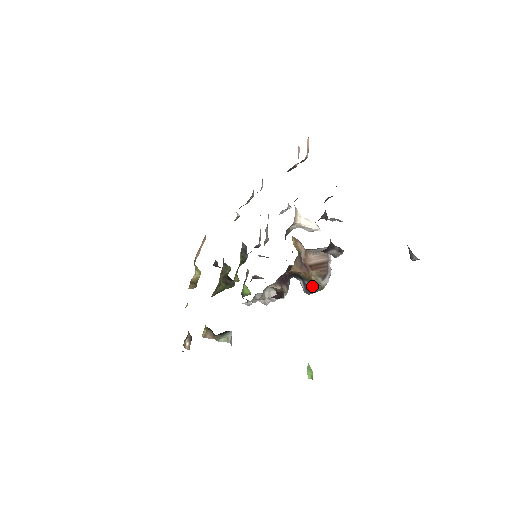
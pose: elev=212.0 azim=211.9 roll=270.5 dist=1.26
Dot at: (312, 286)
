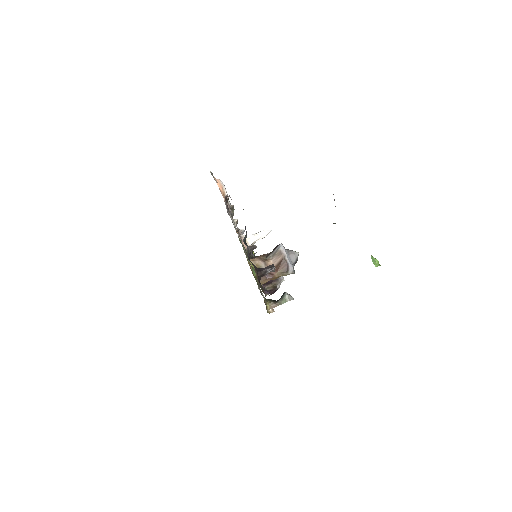
Dot at: occluded
